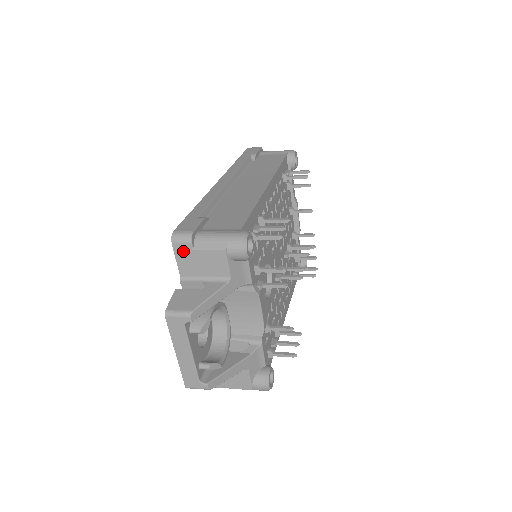
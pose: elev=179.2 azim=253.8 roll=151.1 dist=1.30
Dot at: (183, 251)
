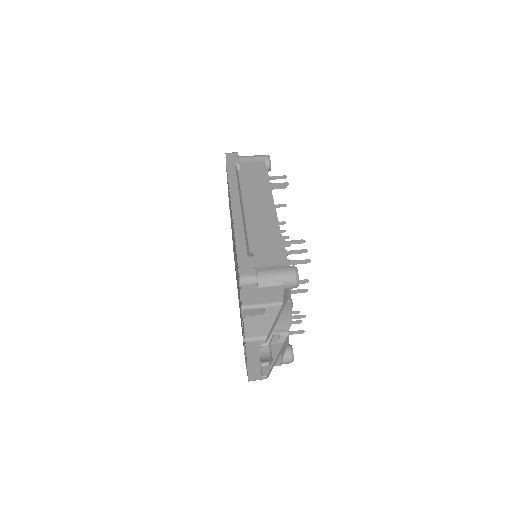
Dot at: (249, 290)
